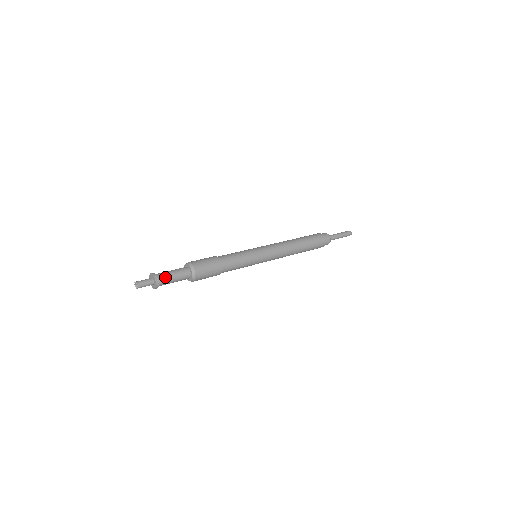
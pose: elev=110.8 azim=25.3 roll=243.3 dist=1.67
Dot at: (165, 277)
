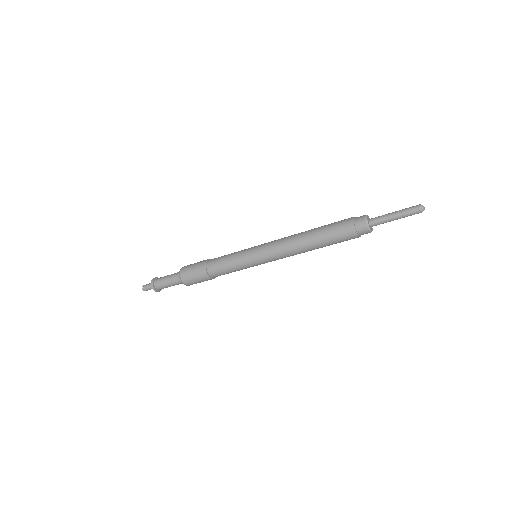
Dot at: (161, 285)
